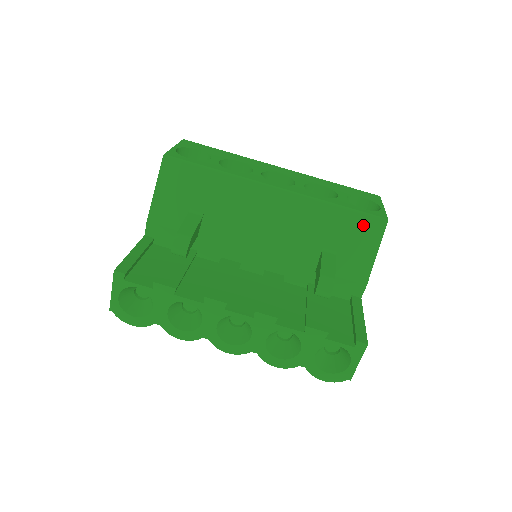
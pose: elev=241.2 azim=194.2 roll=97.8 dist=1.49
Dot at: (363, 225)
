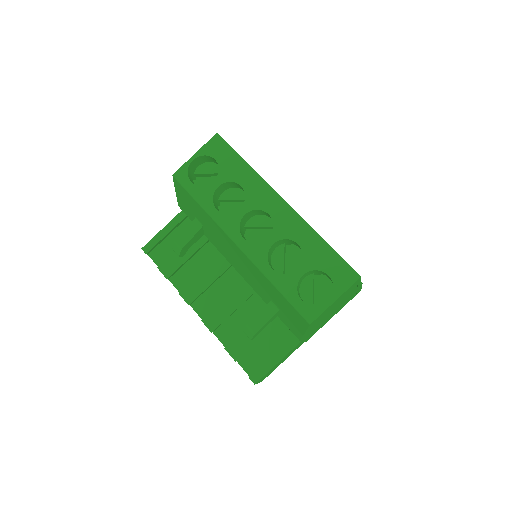
Dot at: (294, 312)
